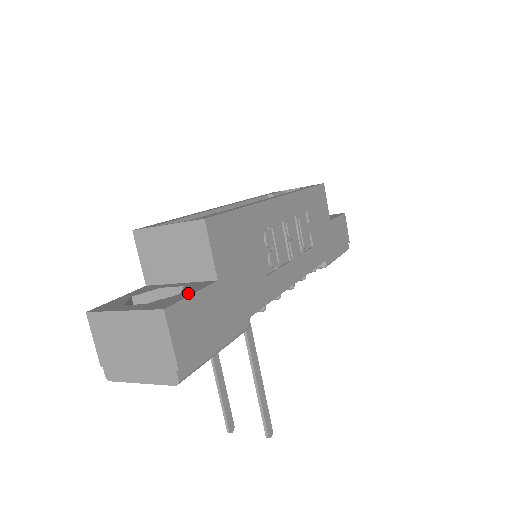
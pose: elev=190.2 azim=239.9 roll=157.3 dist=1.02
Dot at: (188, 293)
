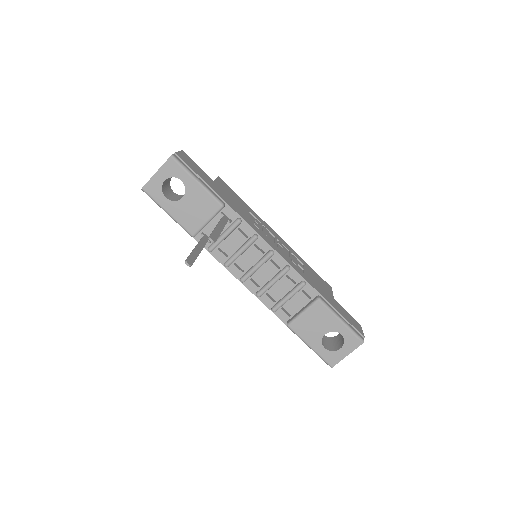
Dot at: occluded
